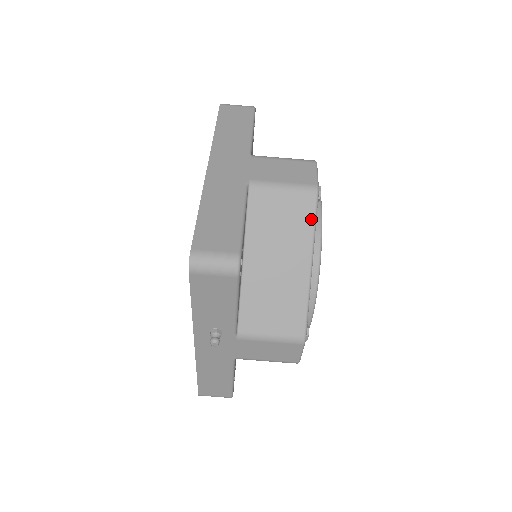
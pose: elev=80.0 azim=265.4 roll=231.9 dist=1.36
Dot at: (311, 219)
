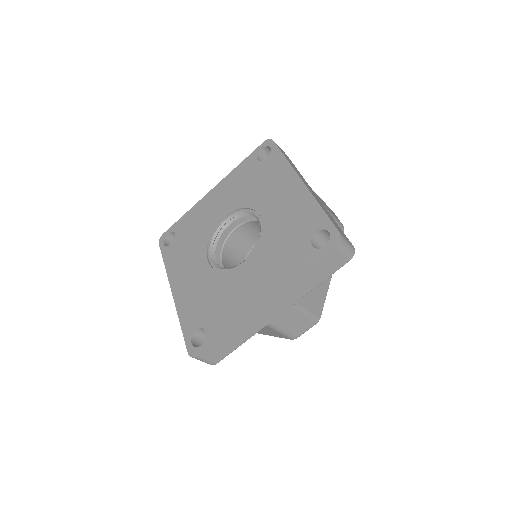
Dot at: occluded
